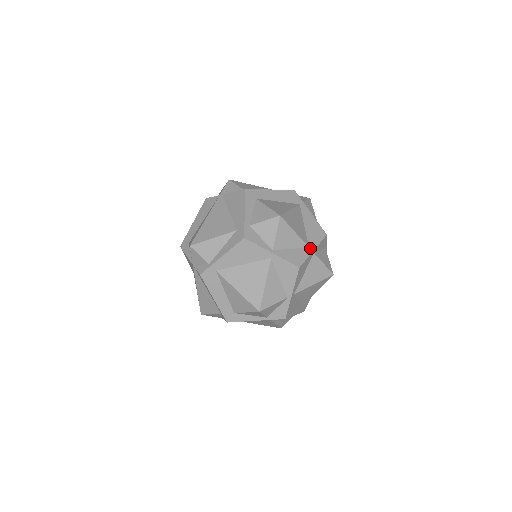
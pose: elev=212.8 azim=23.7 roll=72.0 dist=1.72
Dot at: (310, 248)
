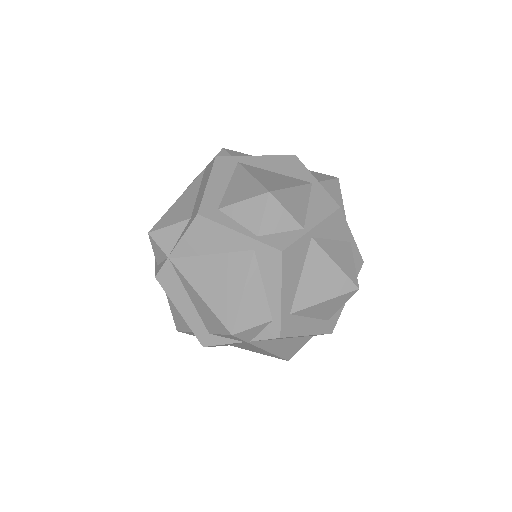
Dot at: occluded
